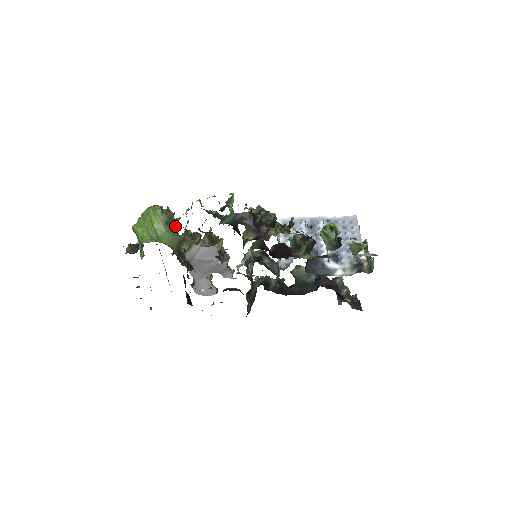
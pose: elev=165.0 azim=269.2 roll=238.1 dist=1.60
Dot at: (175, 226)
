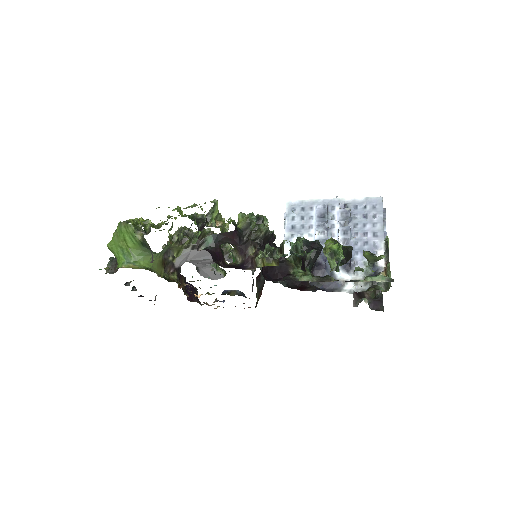
Dot at: occluded
